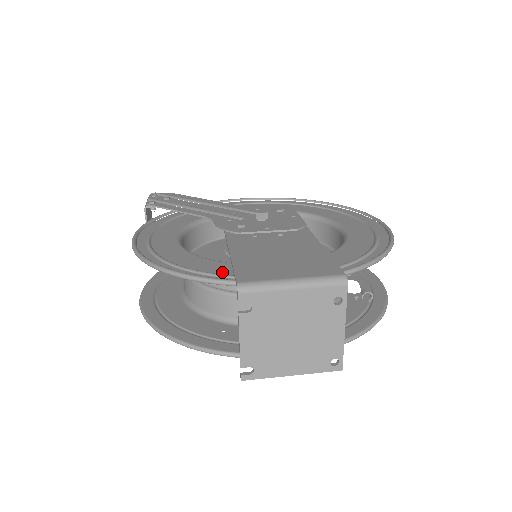
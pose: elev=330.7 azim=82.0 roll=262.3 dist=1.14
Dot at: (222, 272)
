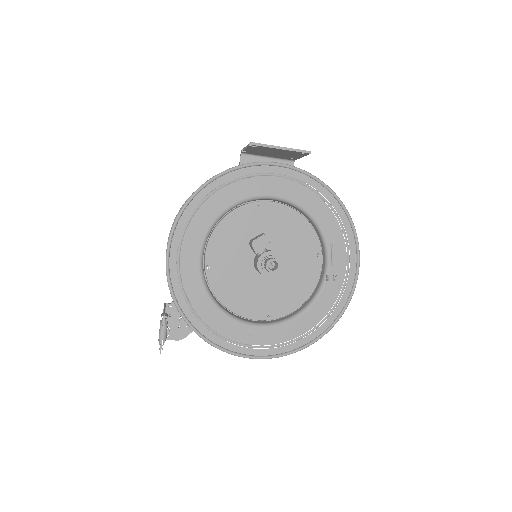
Dot at: occluded
